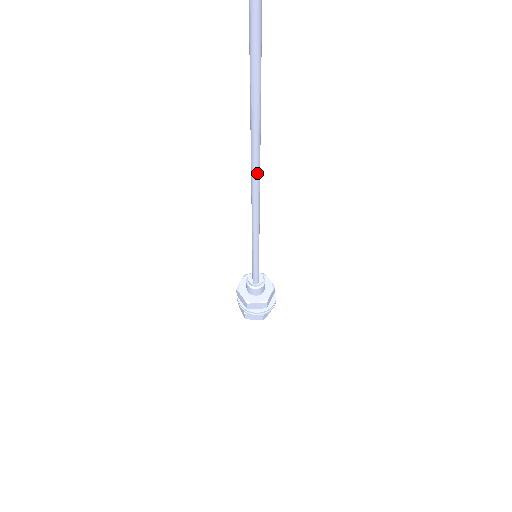
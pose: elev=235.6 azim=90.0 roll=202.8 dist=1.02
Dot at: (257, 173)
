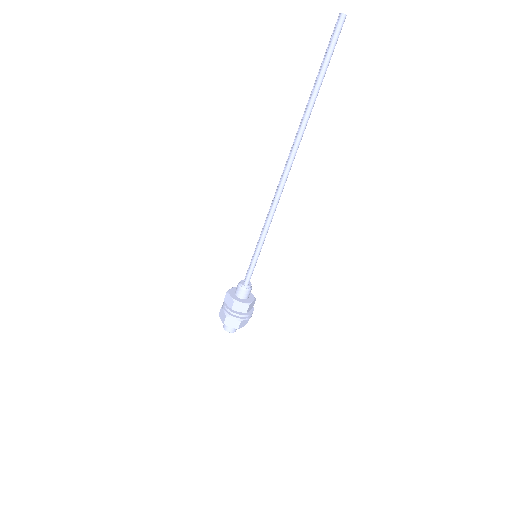
Dot at: (288, 171)
